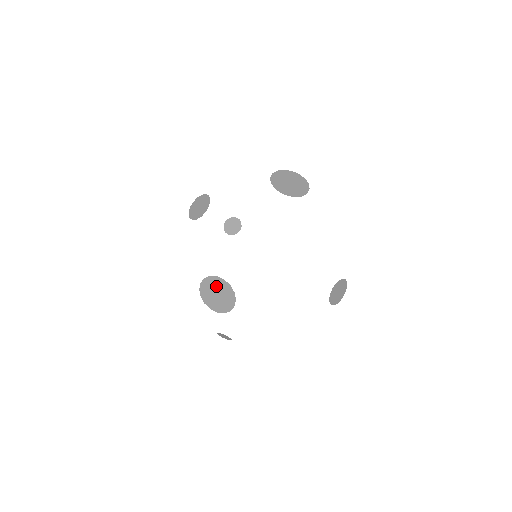
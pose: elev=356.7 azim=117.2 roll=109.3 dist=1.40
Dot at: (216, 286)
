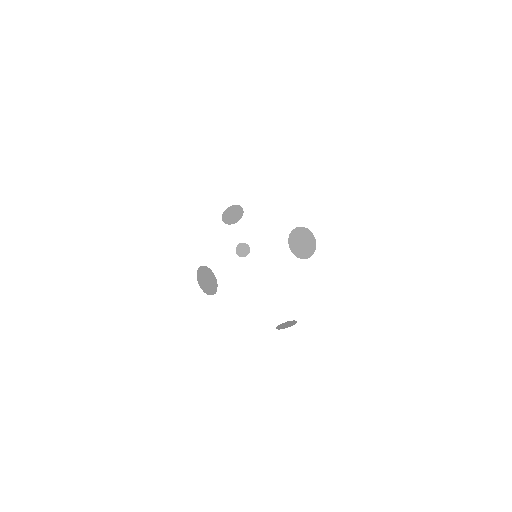
Dot at: (209, 276)
